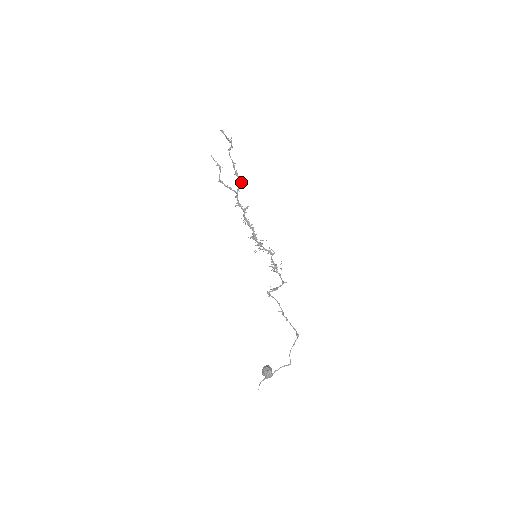
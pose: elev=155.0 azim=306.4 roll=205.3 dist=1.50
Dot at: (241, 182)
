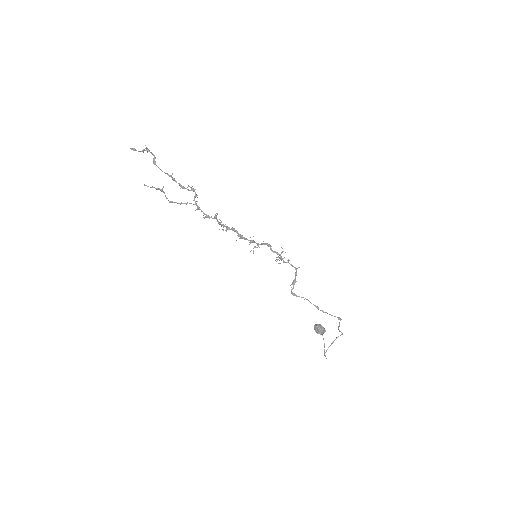
Dot at: occluded
